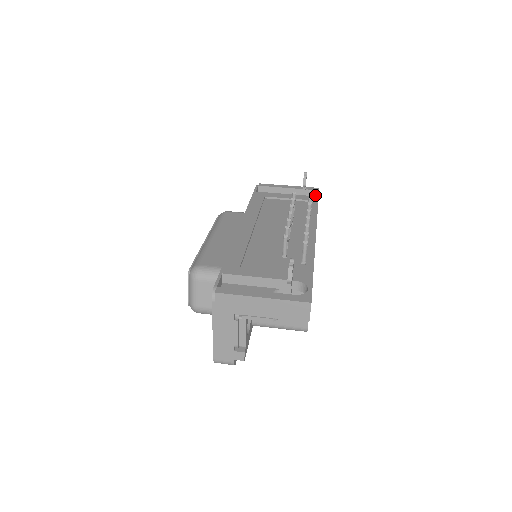
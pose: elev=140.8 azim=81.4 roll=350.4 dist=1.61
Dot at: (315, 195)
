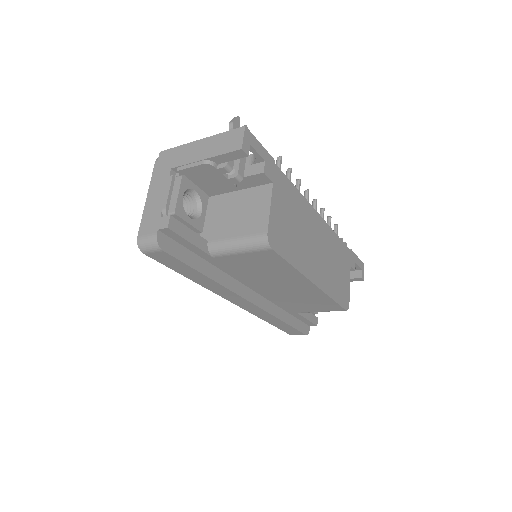
Dot at: occluded
